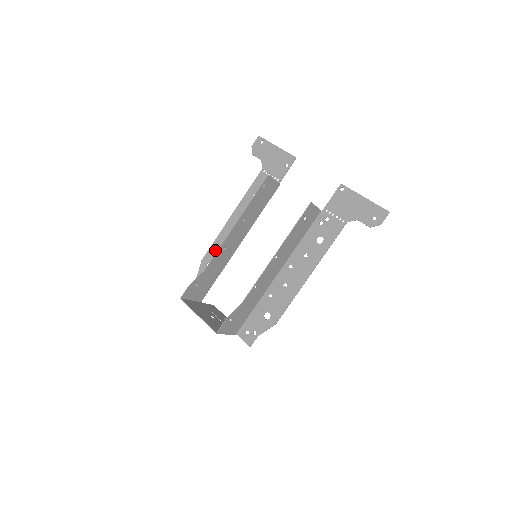
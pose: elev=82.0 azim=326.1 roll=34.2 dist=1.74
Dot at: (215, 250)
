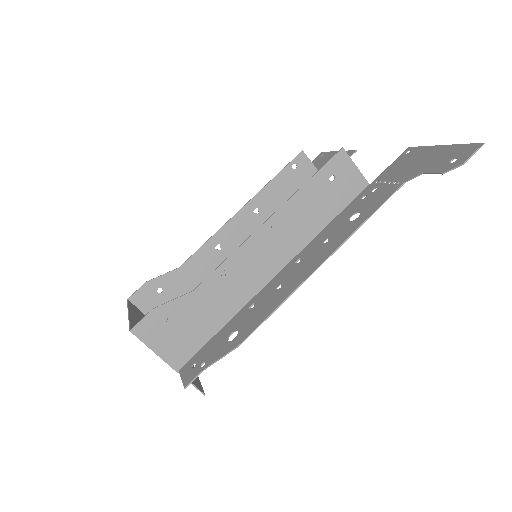
Dot at: occluded
